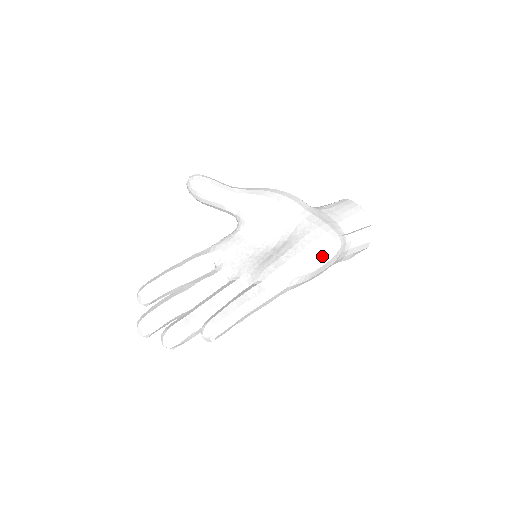
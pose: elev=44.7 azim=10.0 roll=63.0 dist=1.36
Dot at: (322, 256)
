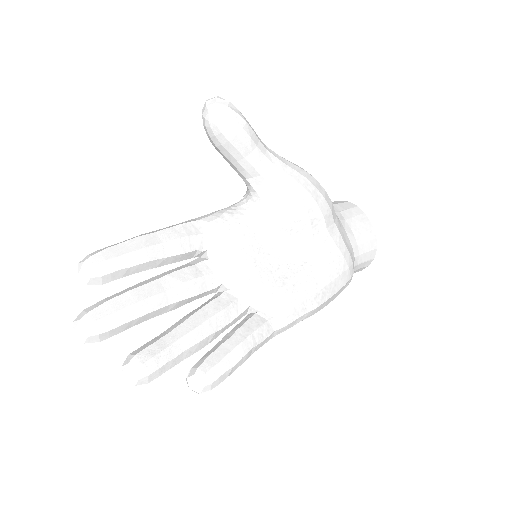
Dot at: (334, 296)
